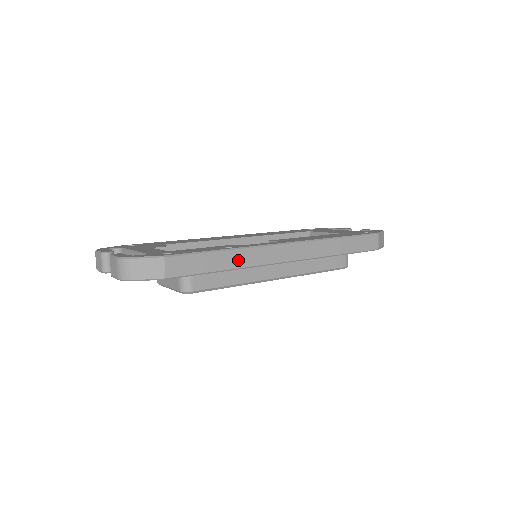
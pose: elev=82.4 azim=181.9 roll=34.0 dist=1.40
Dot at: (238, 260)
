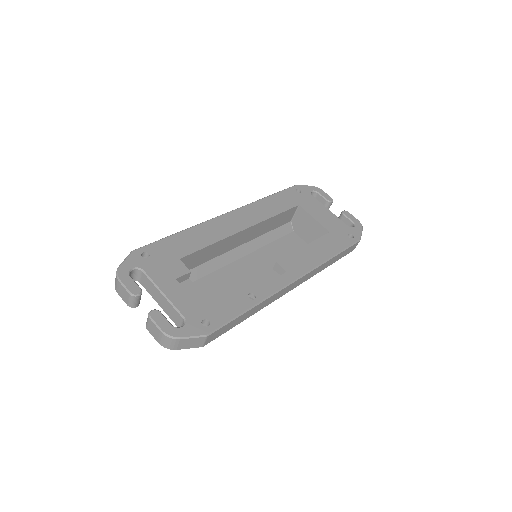
Dot at: (257, 309)
